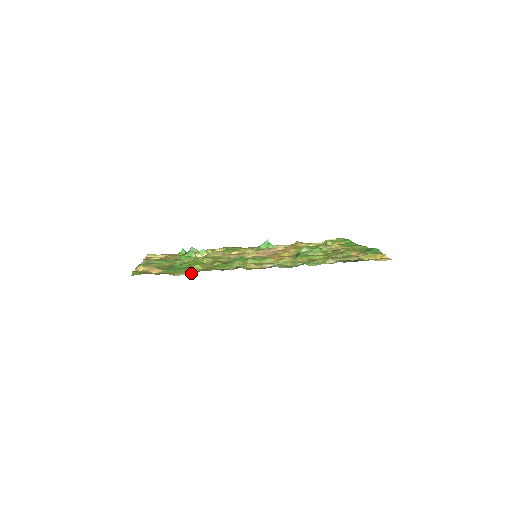
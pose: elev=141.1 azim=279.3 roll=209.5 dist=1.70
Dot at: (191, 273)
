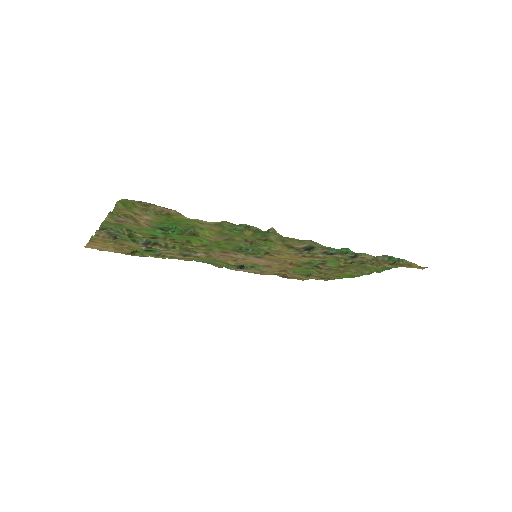
Dot at: (208, 222)
